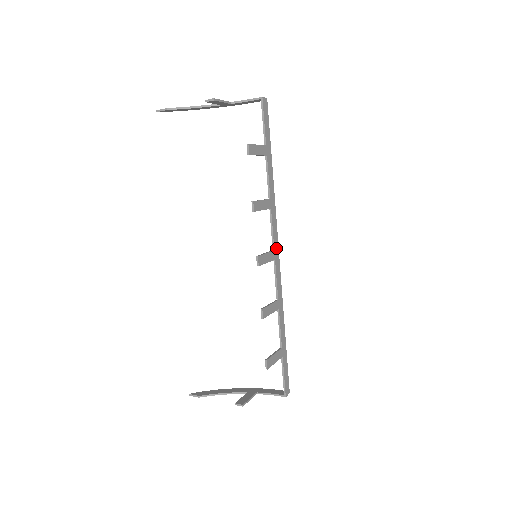
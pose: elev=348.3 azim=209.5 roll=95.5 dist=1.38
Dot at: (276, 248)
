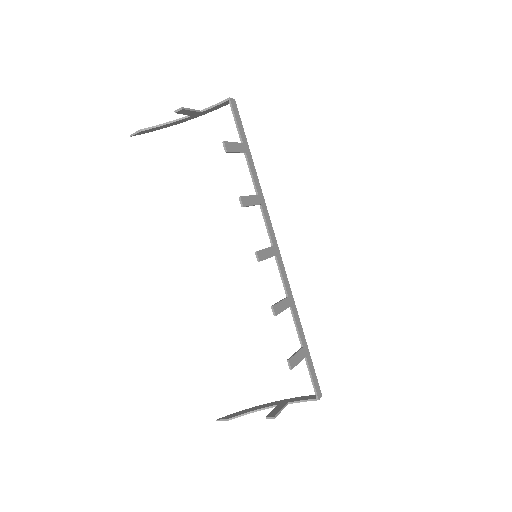
Dot at: (275, 244)
